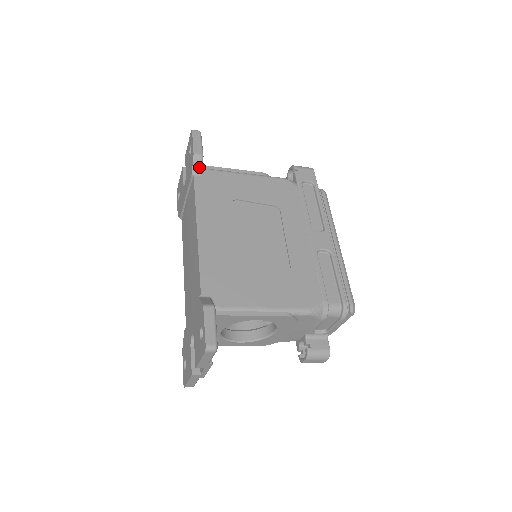
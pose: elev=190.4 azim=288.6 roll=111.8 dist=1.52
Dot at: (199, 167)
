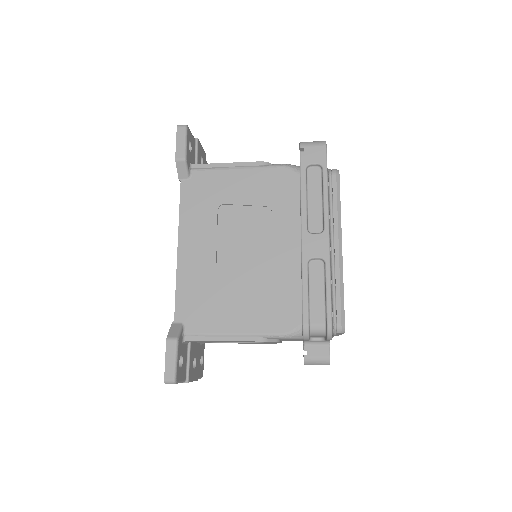
Dot at: (184, 171)
